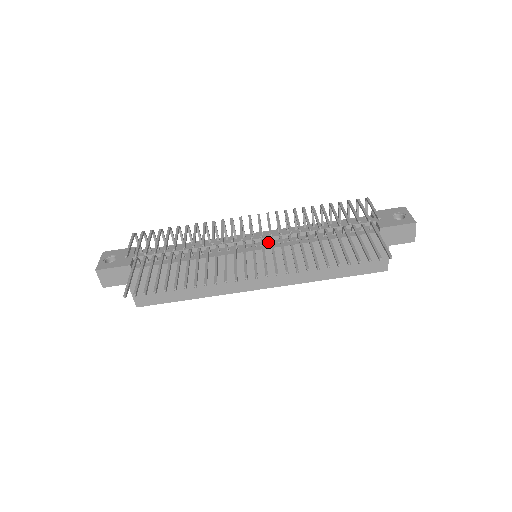
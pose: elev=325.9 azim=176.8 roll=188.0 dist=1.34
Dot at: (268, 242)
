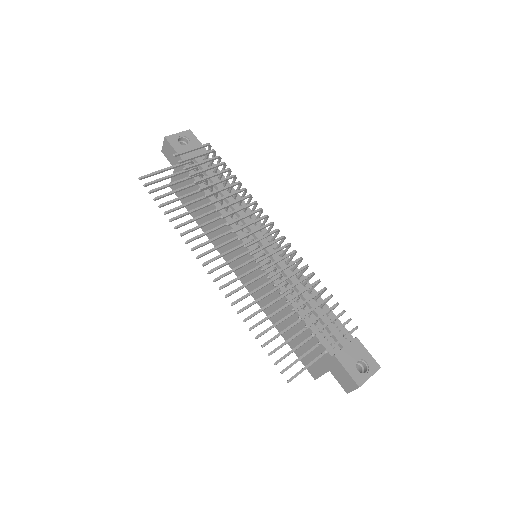
Dot at: occluded
